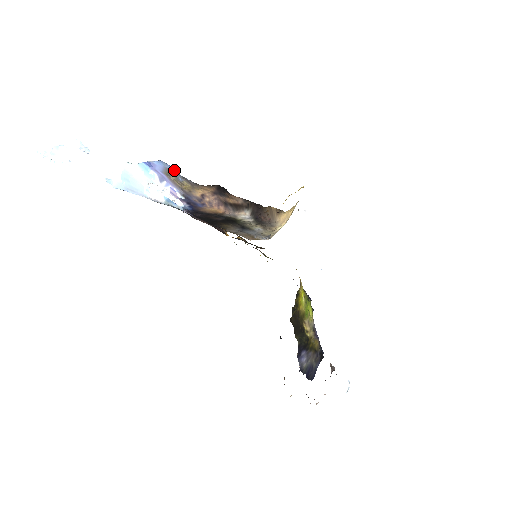
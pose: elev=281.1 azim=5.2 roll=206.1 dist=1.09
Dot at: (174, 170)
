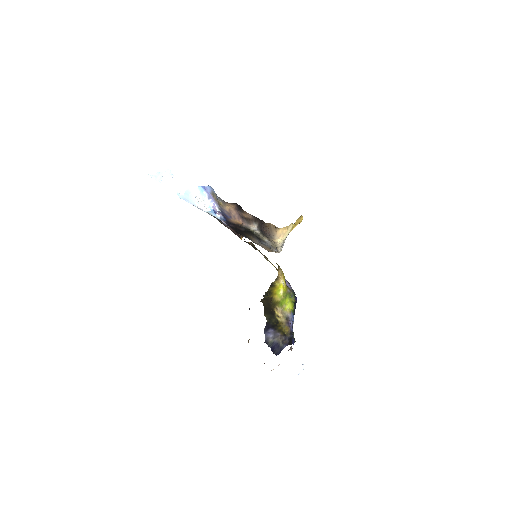
Dot at: occluded
